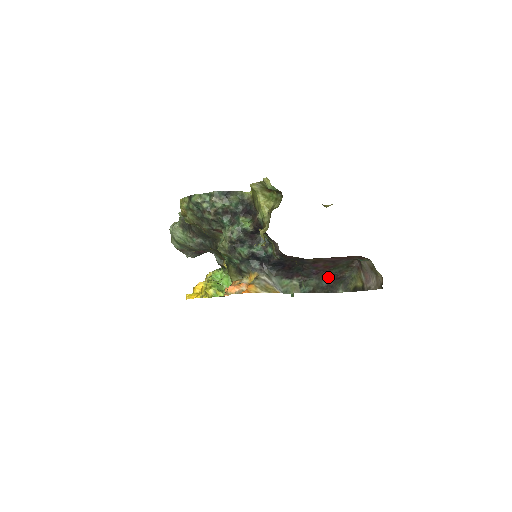
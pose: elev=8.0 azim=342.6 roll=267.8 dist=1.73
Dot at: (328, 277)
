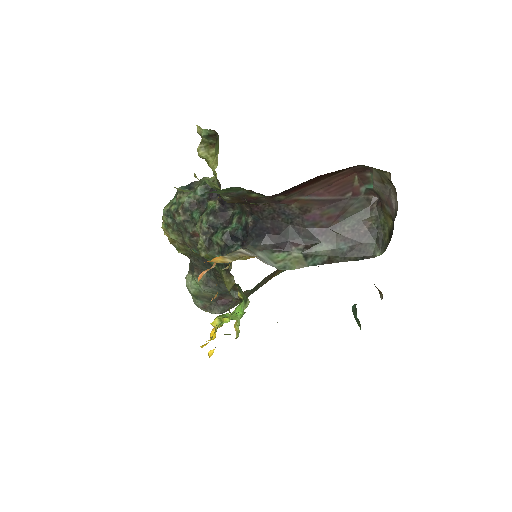
Dot at: (346, 237)
